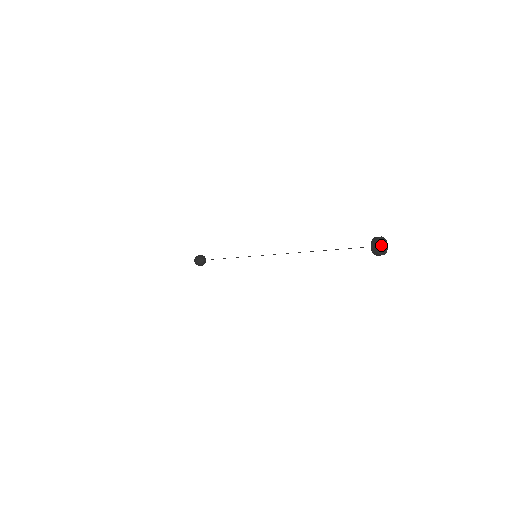
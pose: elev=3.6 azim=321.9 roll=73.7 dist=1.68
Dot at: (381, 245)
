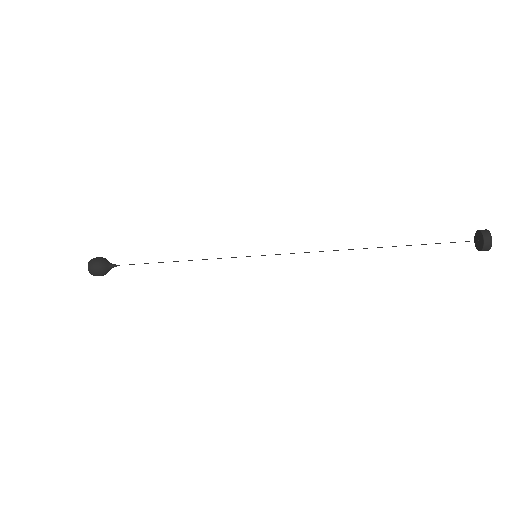
Dot at: occluded
